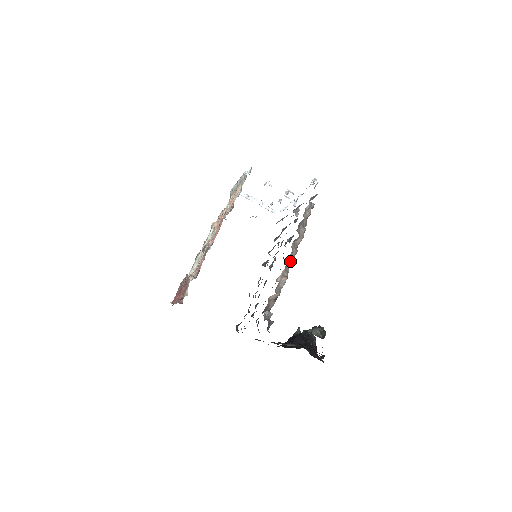
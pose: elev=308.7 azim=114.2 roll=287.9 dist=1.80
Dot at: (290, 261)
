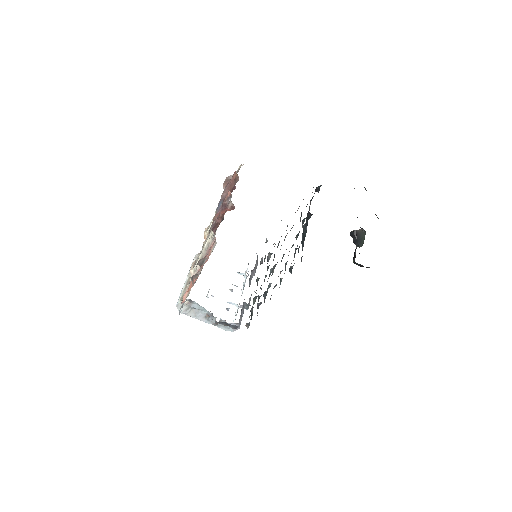
Dot at: occluded
